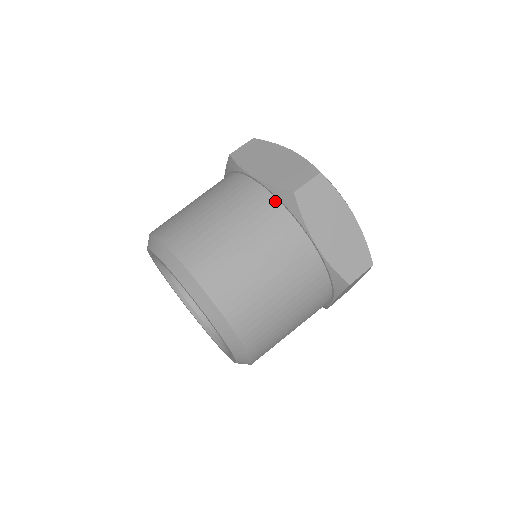
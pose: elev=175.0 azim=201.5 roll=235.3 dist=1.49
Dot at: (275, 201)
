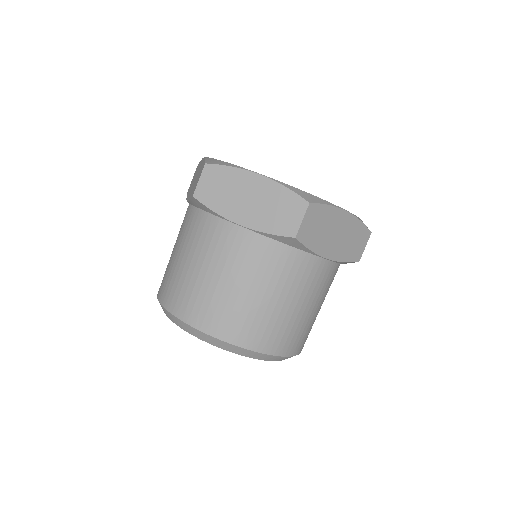
Dot at: (198, 211)
